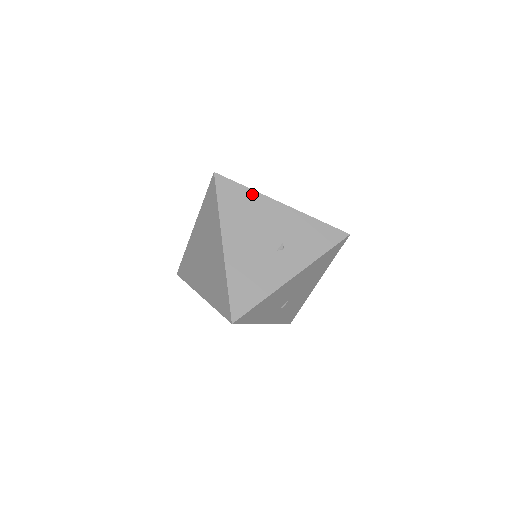
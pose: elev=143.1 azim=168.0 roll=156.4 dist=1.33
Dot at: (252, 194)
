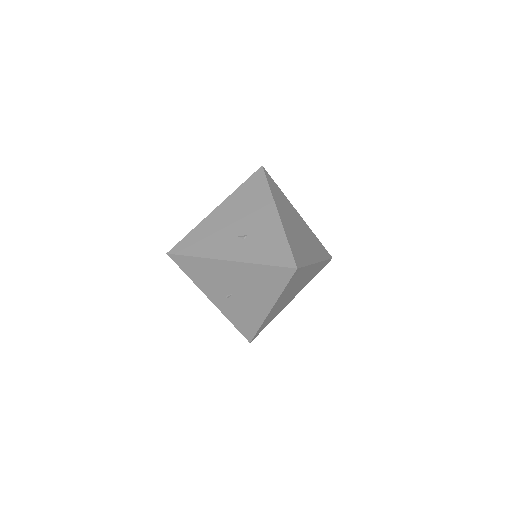
Dot at: (267, 193)
